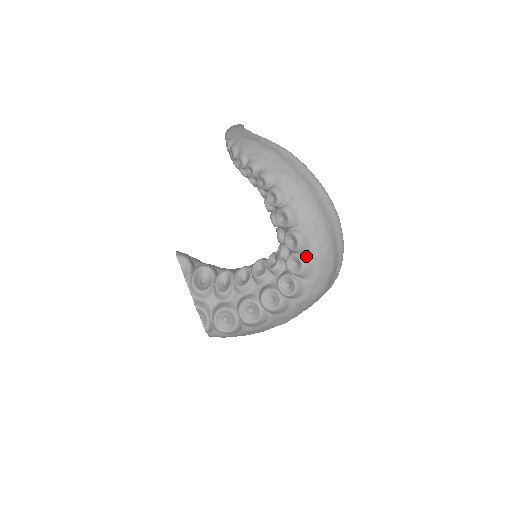
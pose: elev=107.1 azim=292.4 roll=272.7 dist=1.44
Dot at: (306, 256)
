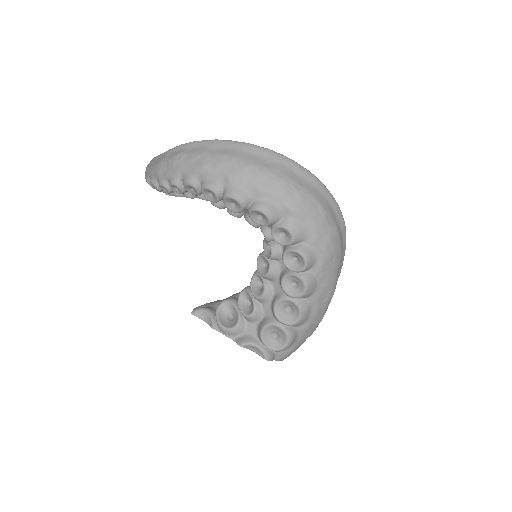
Dot at: (285, 219)
